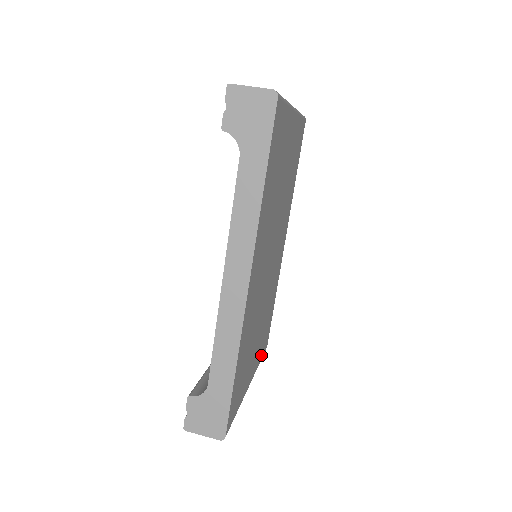
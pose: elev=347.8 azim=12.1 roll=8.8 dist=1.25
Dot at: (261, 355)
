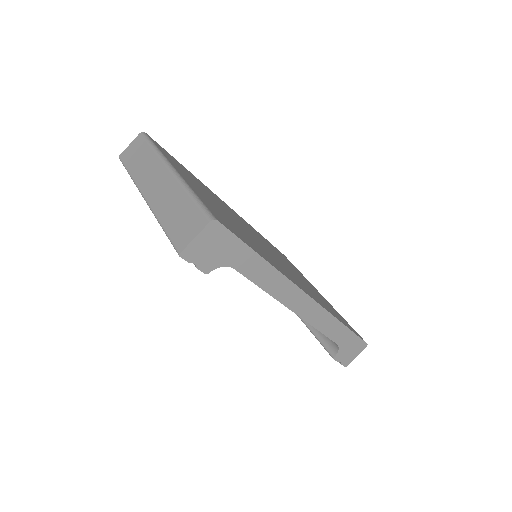
Dot at: (297, 269)
